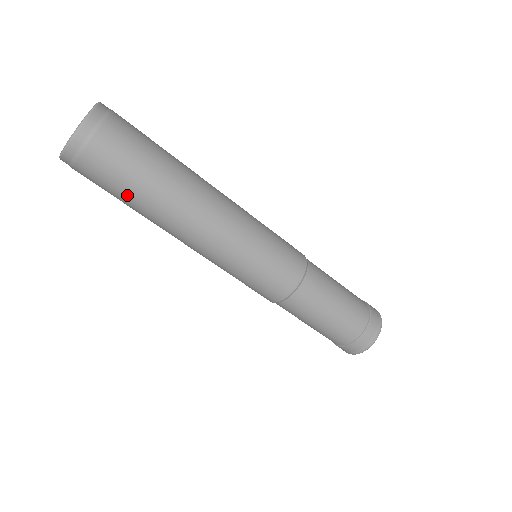
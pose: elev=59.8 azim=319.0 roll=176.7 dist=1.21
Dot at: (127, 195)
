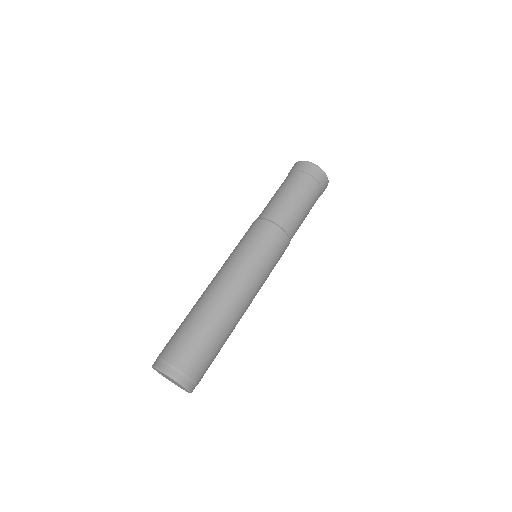
Dot at: occluded
